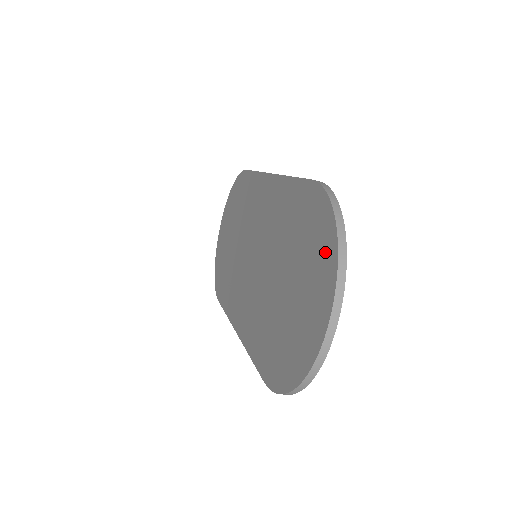
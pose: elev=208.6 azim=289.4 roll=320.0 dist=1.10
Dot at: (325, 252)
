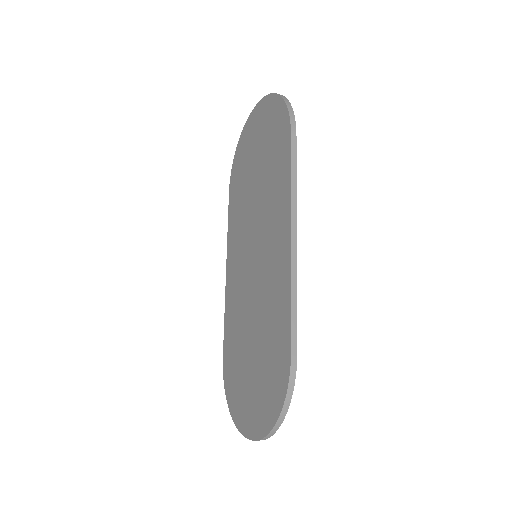
Dot at: (267, 413)
